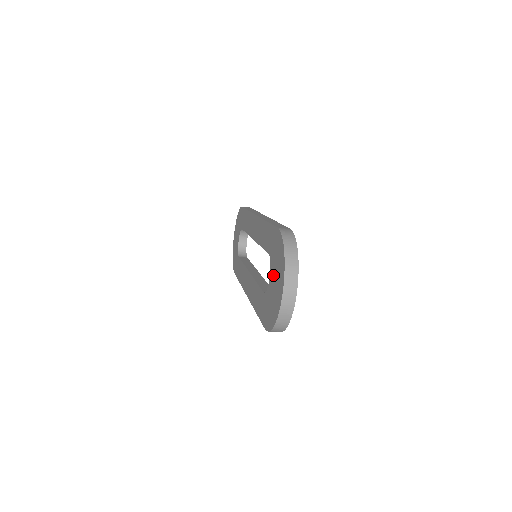
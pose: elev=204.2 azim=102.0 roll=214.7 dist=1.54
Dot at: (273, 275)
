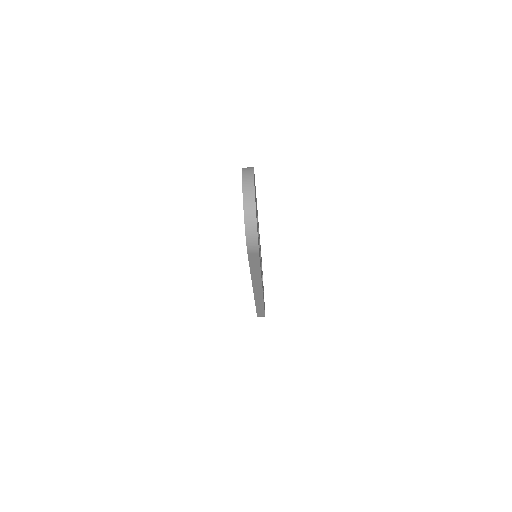
Dot at: occluded
